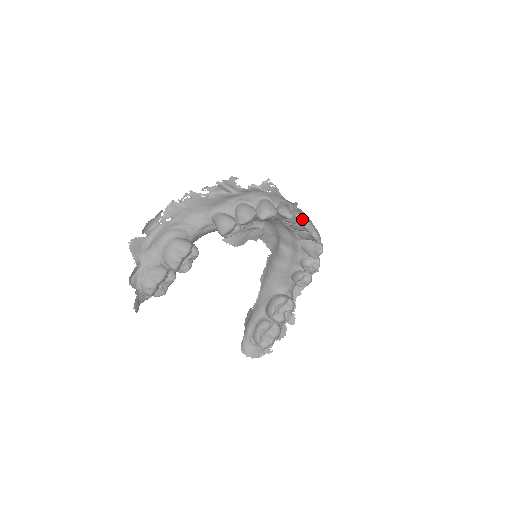
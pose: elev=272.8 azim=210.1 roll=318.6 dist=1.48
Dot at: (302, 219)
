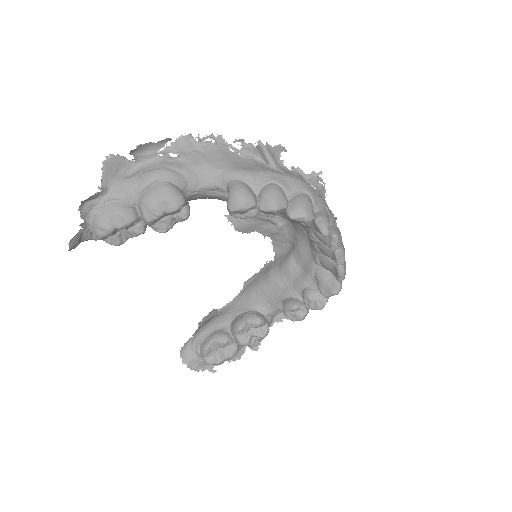
Dot at: (338, 243)
